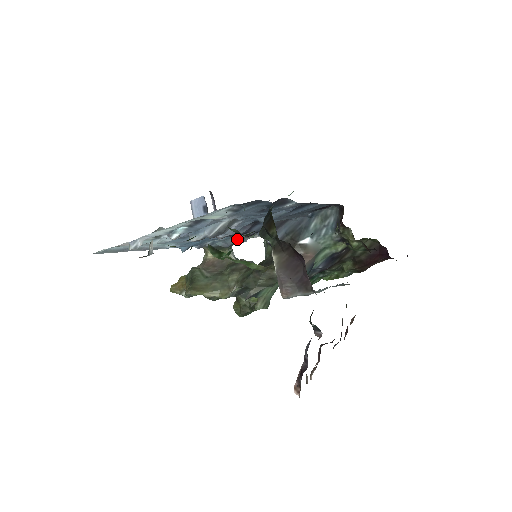
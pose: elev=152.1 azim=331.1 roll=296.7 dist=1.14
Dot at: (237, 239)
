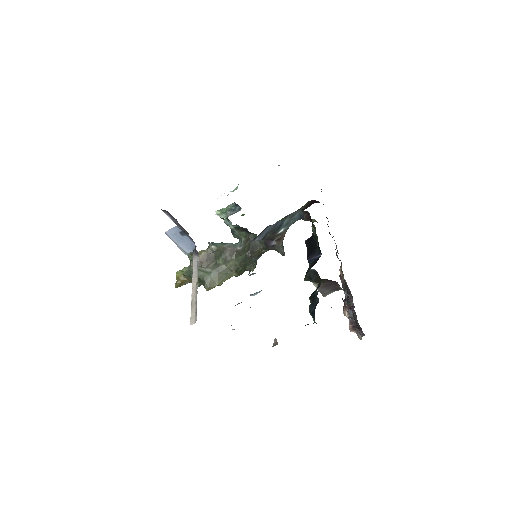
Dot at: occluded
